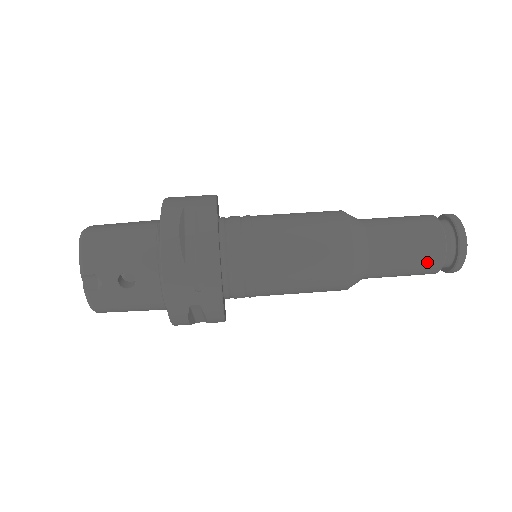
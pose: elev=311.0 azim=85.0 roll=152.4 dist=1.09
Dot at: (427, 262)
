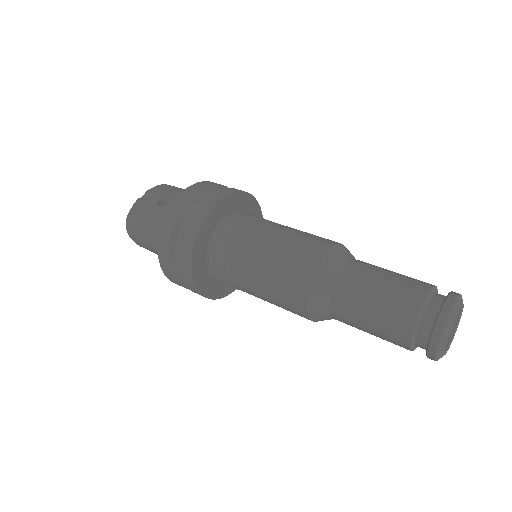
Dot at: (403, 297)
